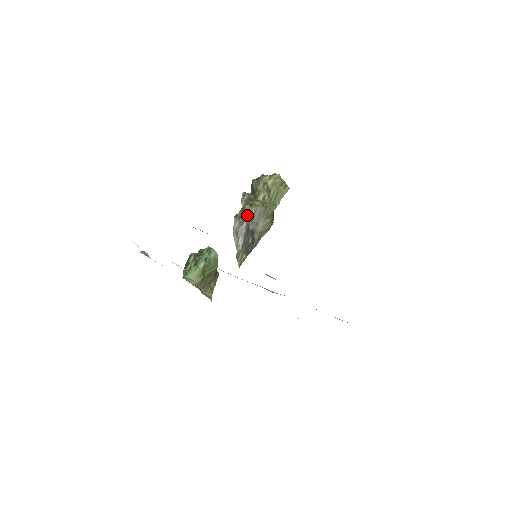
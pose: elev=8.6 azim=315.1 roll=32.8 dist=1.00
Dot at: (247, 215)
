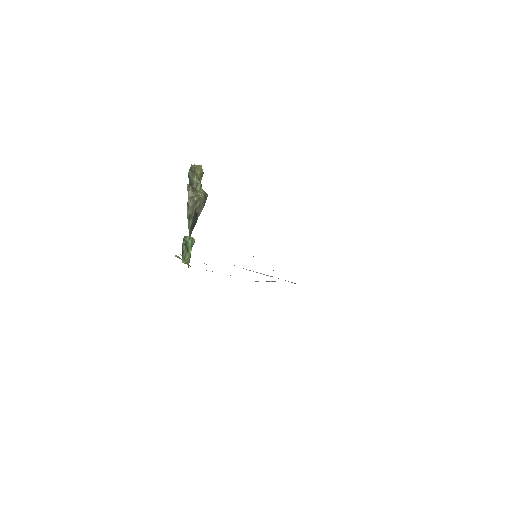
Dot at: (196, 204)
